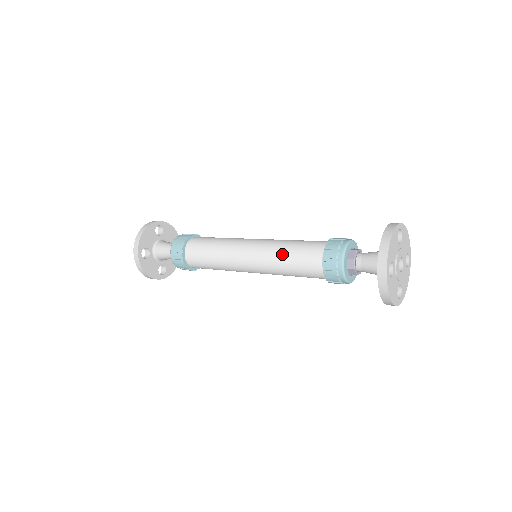
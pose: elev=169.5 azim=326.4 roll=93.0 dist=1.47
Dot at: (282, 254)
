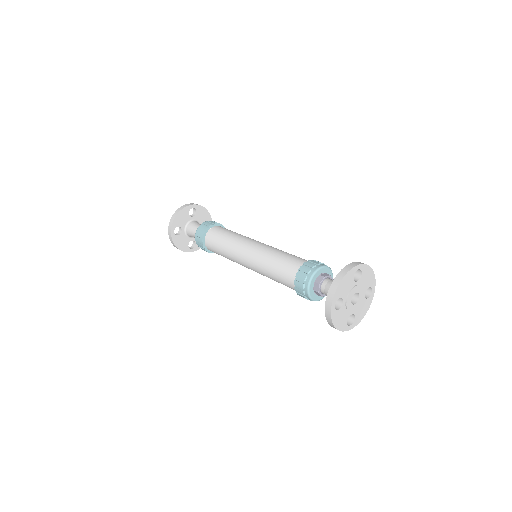
Dot at: (269, 263)
